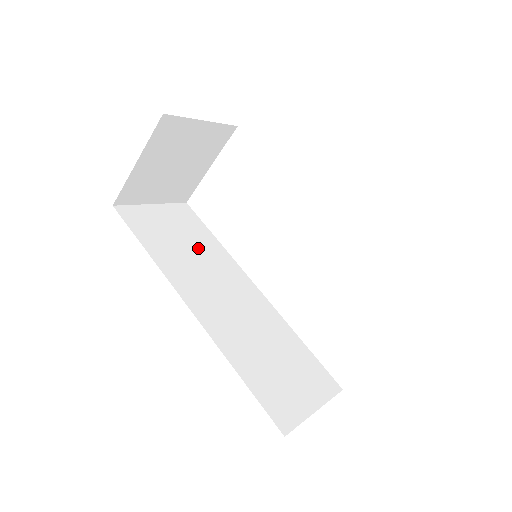
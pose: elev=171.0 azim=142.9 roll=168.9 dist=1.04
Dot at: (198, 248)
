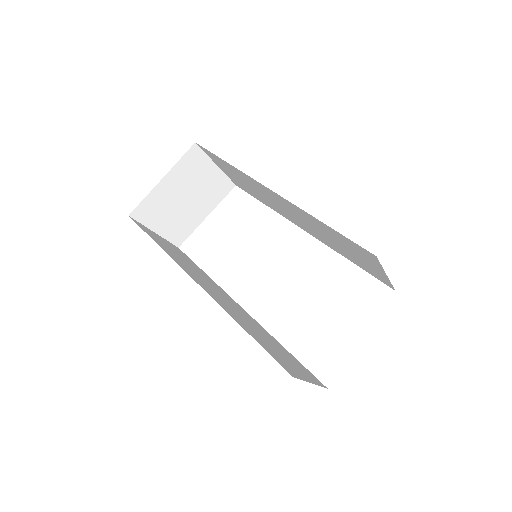
Dot at: (194, 268)
